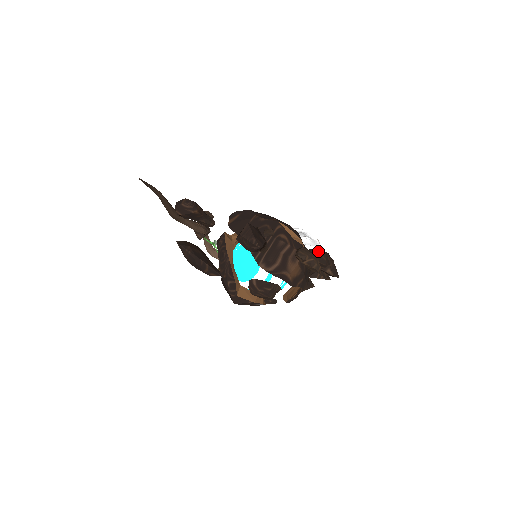
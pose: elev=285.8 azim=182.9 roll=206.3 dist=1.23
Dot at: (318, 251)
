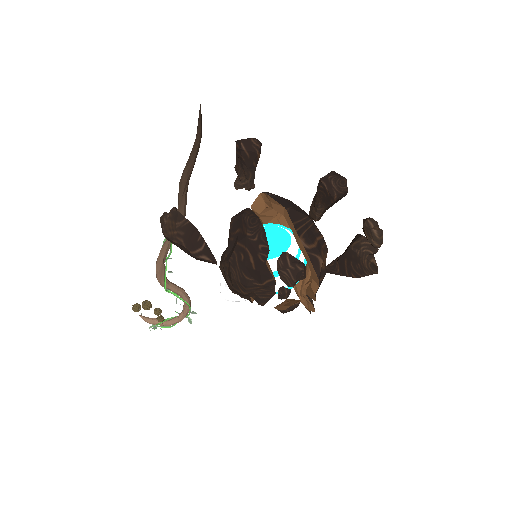
Dot at: occluded
